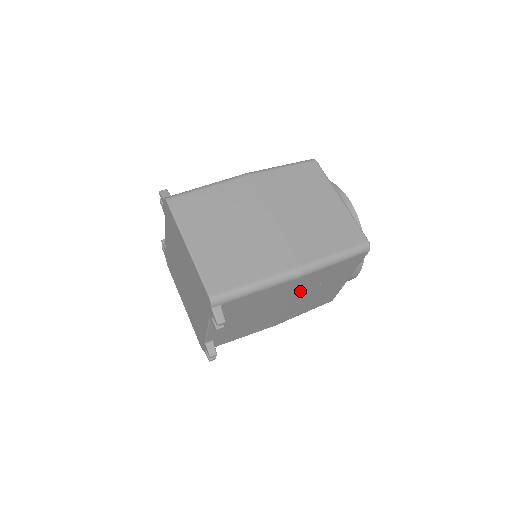
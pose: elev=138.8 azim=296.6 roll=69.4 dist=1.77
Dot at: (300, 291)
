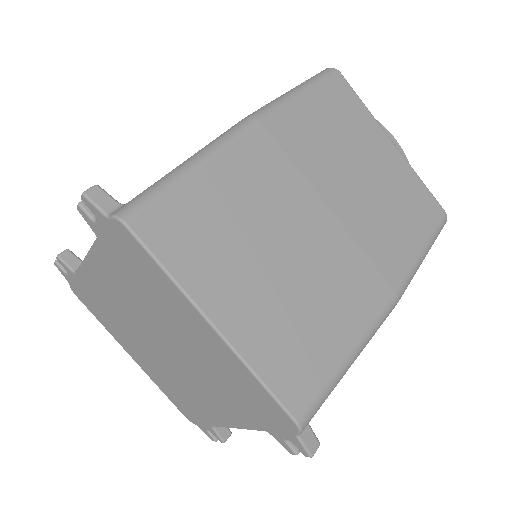
Dot at: occluded
